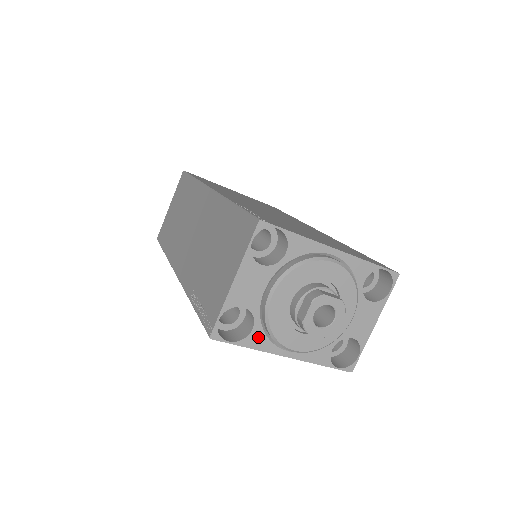
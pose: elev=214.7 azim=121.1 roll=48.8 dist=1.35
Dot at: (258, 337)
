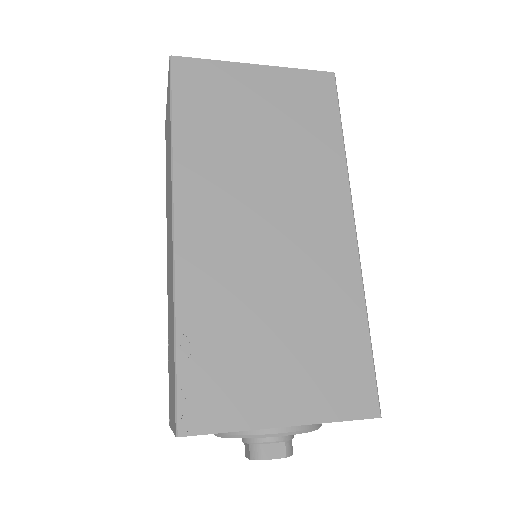
Dot at: occluded
